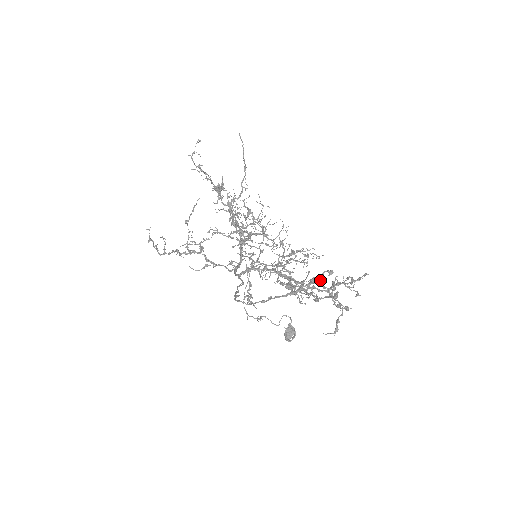
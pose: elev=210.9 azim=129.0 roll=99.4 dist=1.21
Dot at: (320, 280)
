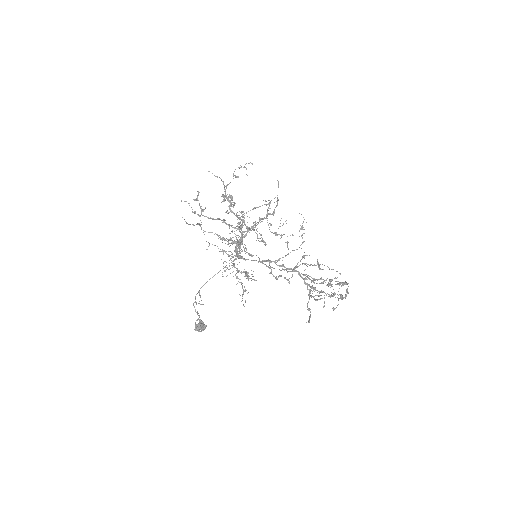
Dot at: occluded
